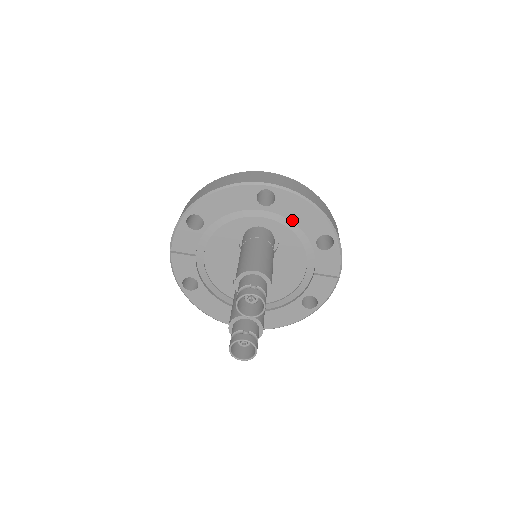
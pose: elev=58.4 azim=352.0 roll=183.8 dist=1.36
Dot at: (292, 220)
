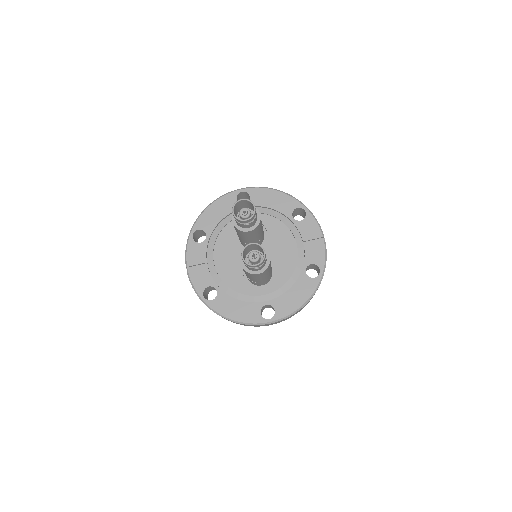
Dot at: (268, 207)
